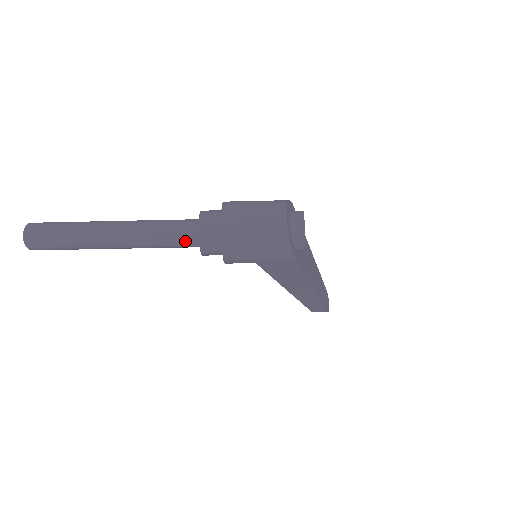
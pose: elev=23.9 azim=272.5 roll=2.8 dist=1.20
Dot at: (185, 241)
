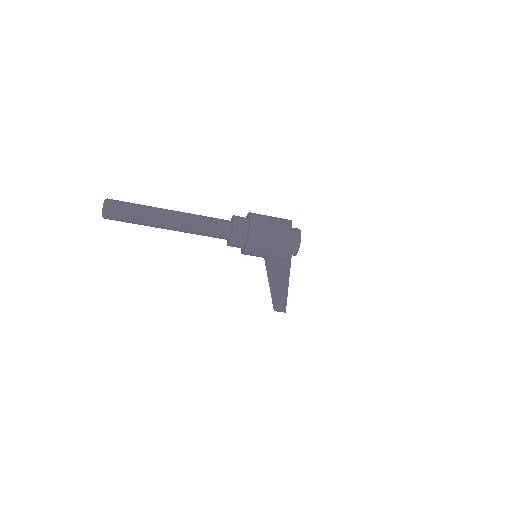
Dot at: (220, 233)
